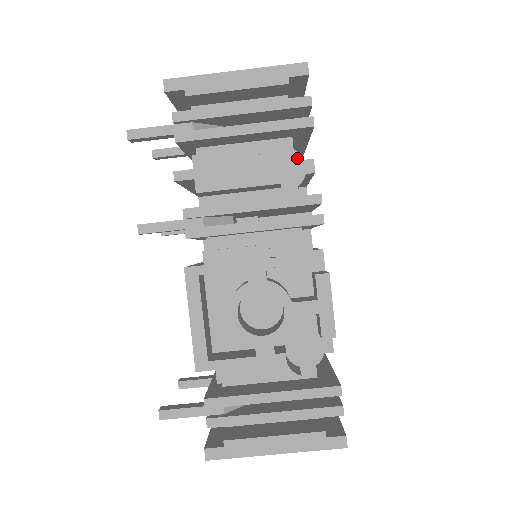
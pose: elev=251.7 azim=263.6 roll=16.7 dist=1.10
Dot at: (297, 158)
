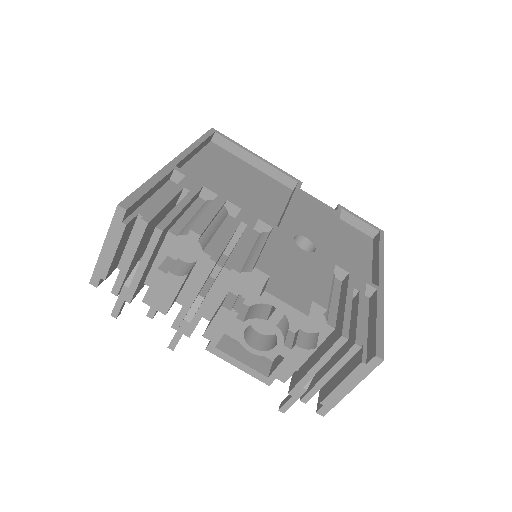
Dot at: (184, 238)
